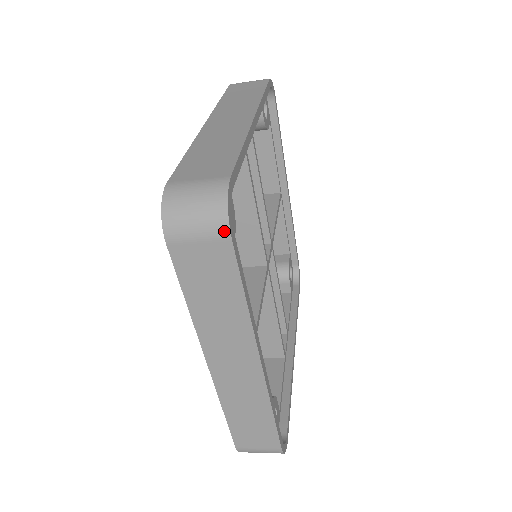
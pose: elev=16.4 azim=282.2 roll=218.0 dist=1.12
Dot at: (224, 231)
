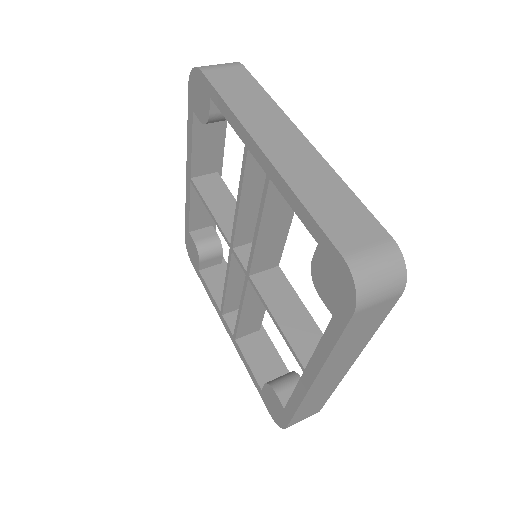
Dot at: (401, 290)
